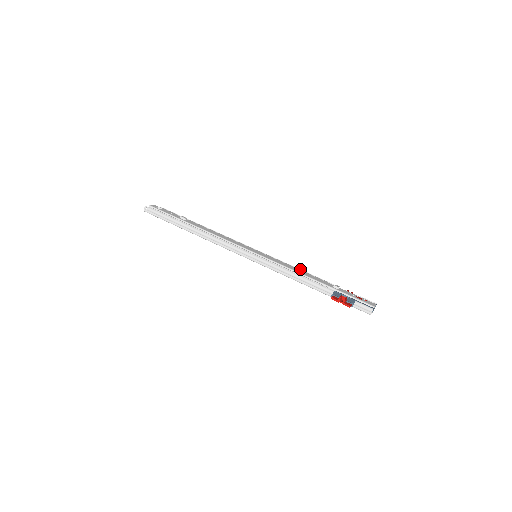
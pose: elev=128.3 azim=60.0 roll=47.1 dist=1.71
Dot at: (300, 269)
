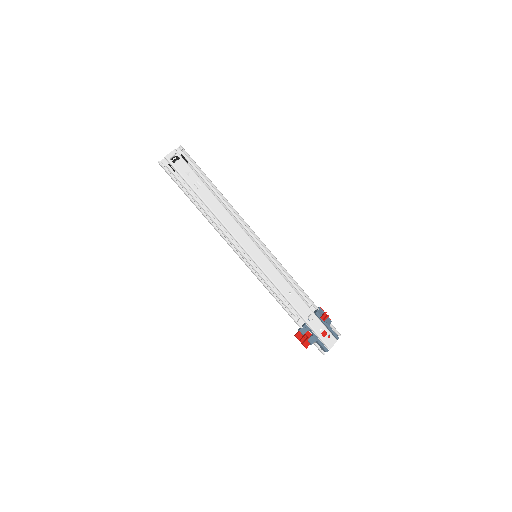
Dot at: (293, 279)
